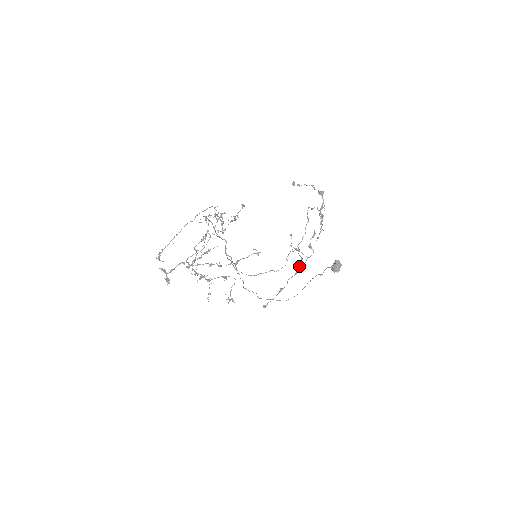
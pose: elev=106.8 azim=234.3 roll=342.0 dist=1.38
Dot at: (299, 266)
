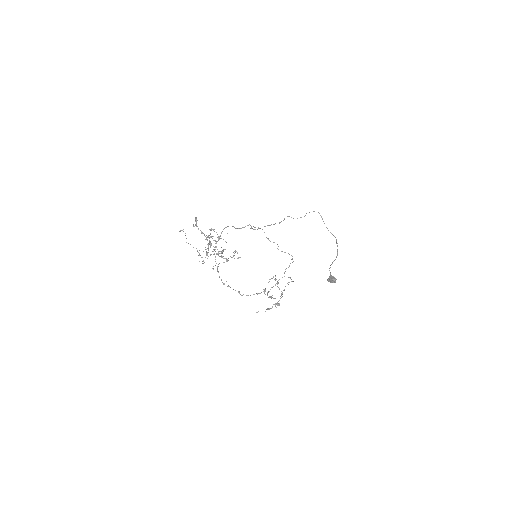
Dot at: (263, 291)
